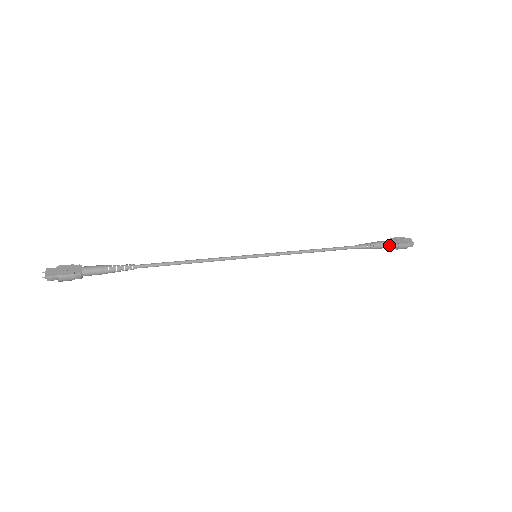
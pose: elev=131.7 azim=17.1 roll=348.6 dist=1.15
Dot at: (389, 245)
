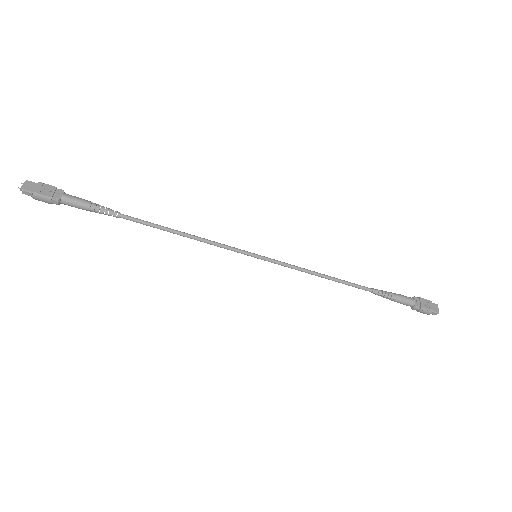
Dot at: (410, 303)
